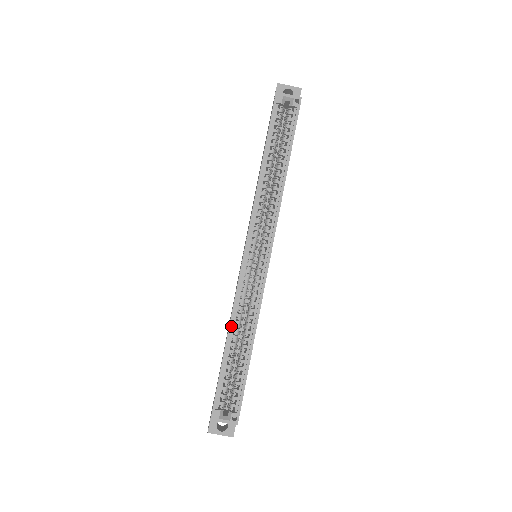
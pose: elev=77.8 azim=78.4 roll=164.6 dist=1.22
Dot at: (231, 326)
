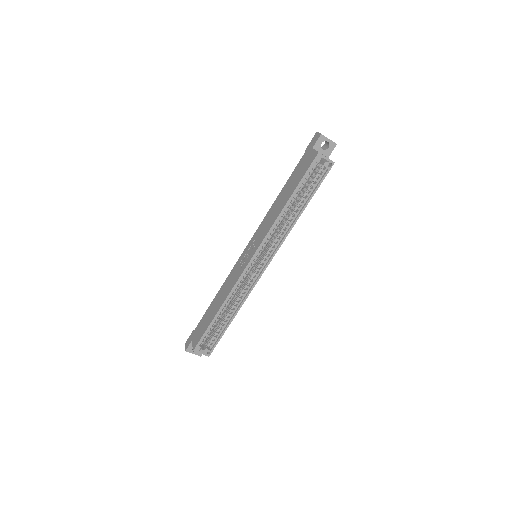
Dot at: (225, 302)
